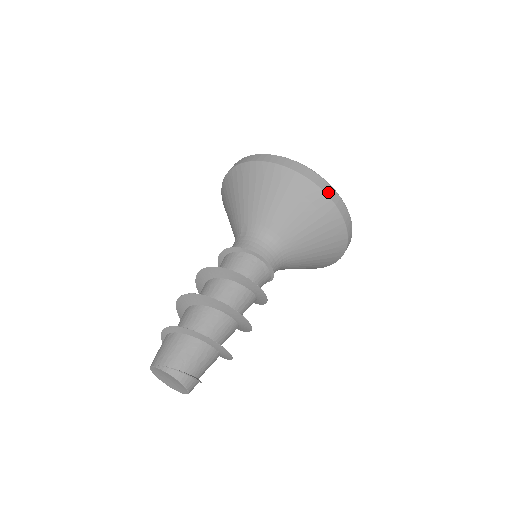
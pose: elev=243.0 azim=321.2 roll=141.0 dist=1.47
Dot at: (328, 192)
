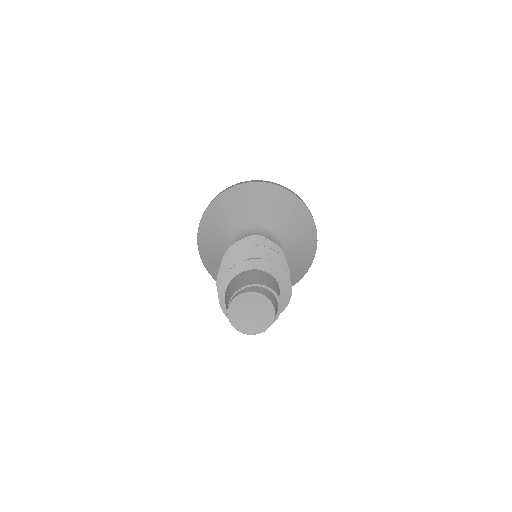
Dot at: (241, 183)
